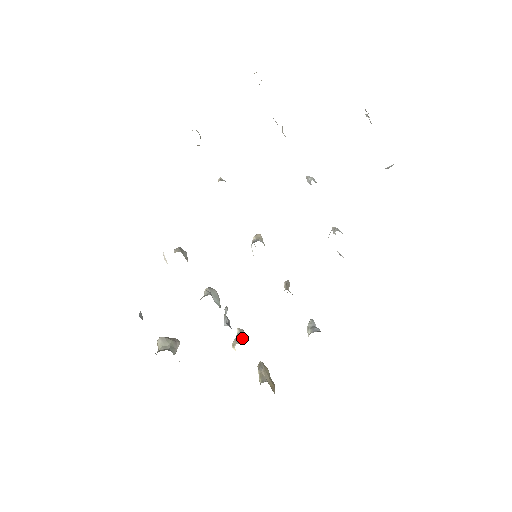
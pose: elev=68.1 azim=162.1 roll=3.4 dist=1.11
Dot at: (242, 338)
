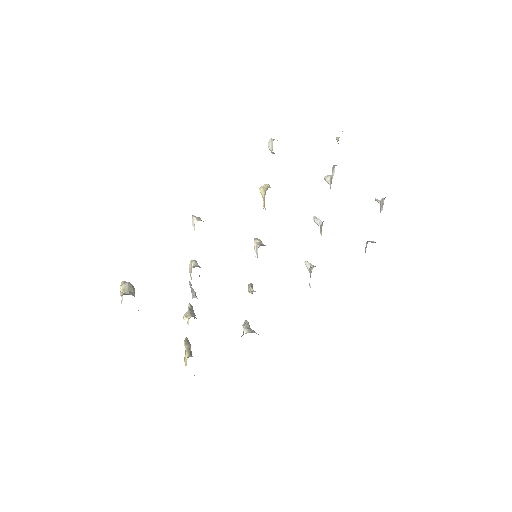
Dot at: (194, 313)
